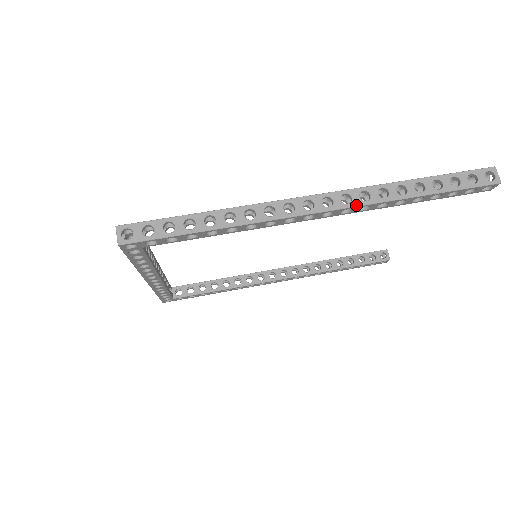
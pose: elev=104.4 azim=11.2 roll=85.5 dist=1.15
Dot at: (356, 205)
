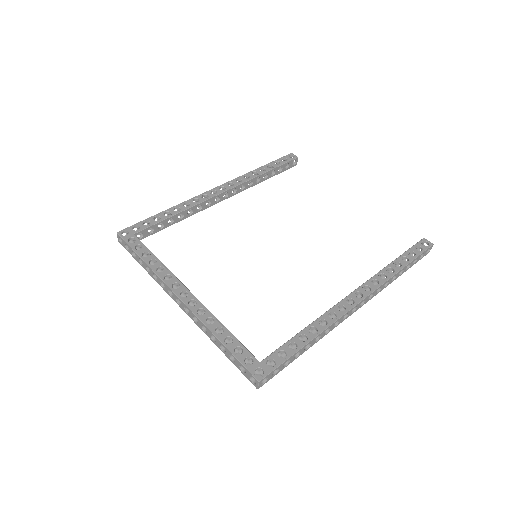
Dot at: occluded
